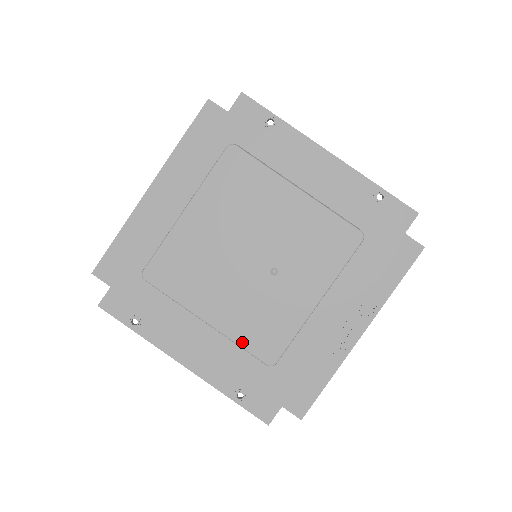
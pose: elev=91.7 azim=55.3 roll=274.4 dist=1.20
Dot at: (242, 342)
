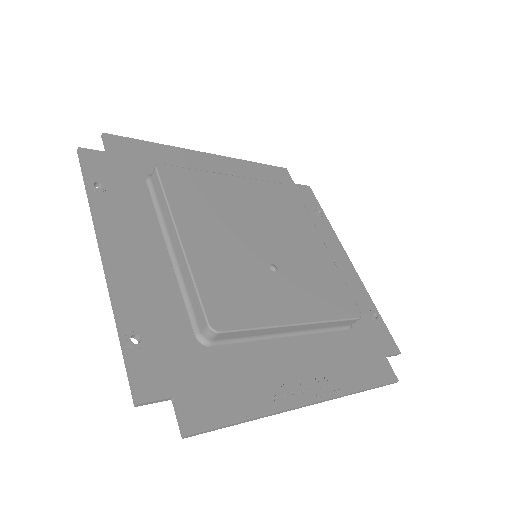
Dot at: (201, 283)
